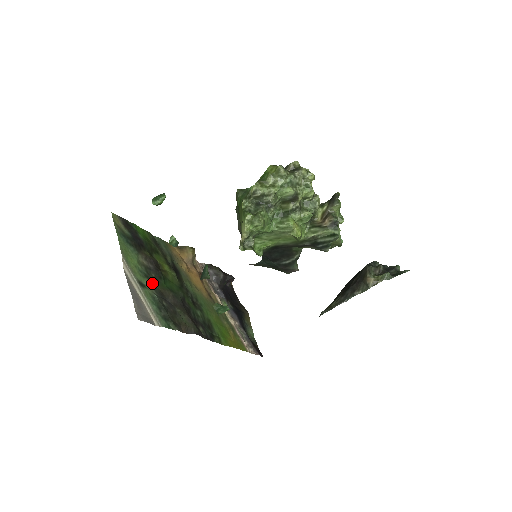
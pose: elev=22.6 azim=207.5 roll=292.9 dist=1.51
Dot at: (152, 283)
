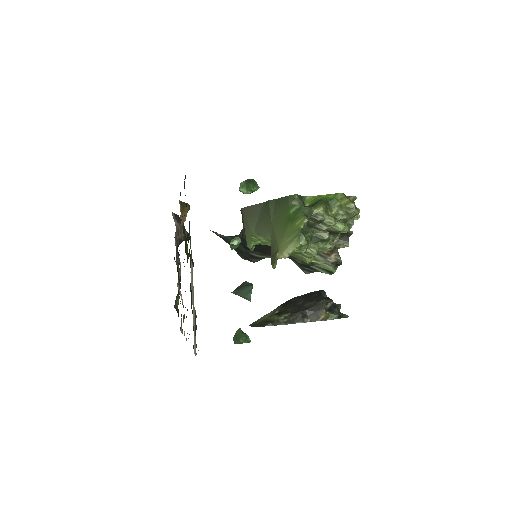
Dot at: occluded
